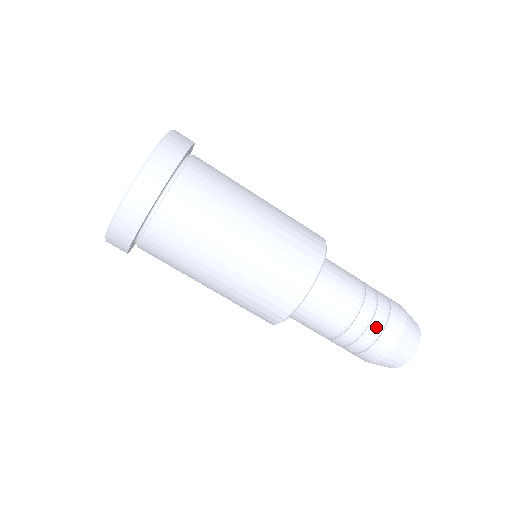
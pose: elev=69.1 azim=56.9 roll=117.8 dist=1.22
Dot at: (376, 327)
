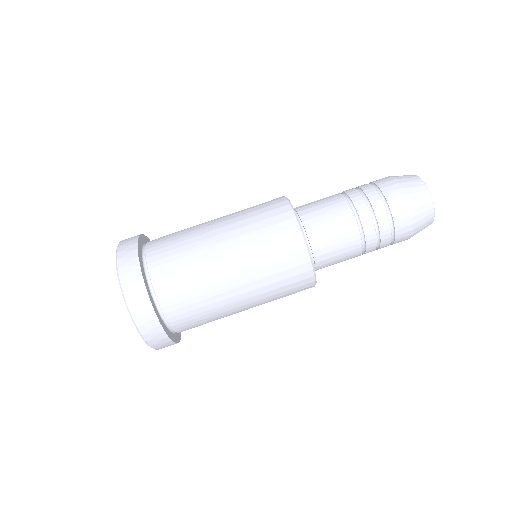
Dot at: (367, 186)
